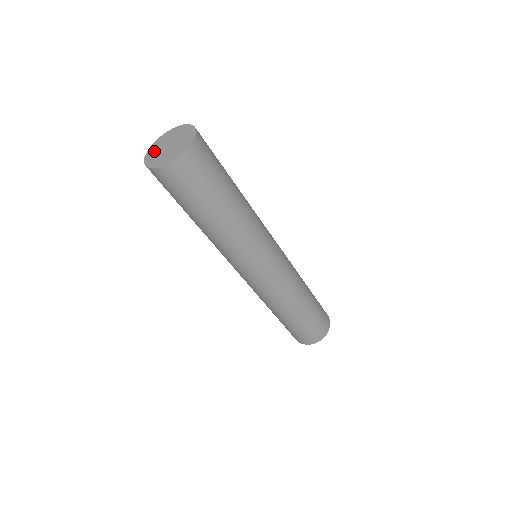
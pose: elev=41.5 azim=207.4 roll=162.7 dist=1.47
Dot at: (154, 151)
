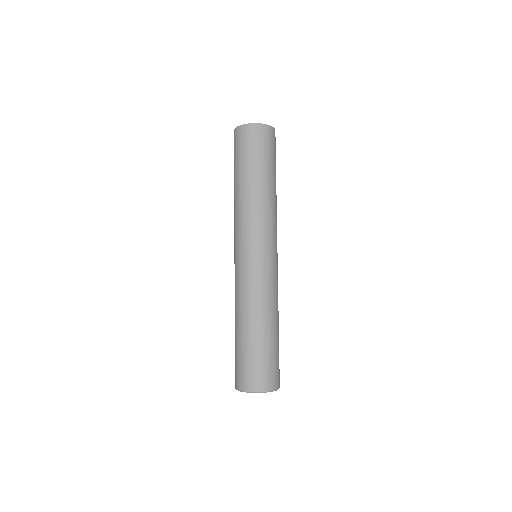
Dot at: occluded
